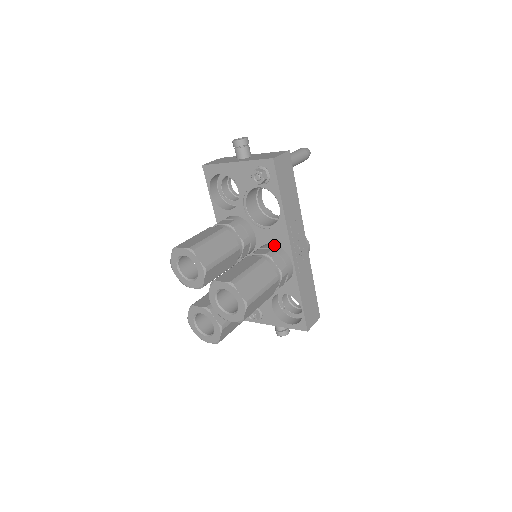
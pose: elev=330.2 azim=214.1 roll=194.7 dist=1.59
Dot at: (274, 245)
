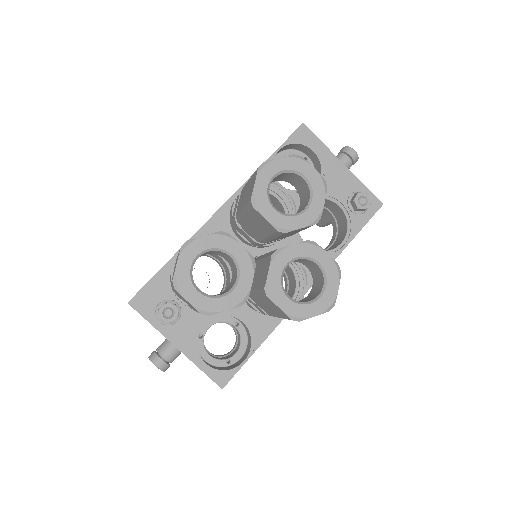
Dot at: (295, 267)
